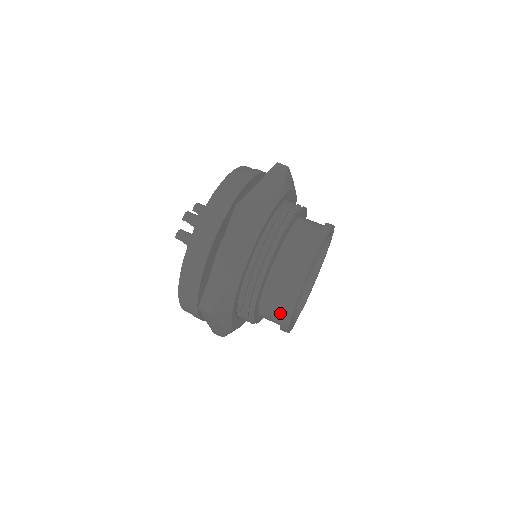
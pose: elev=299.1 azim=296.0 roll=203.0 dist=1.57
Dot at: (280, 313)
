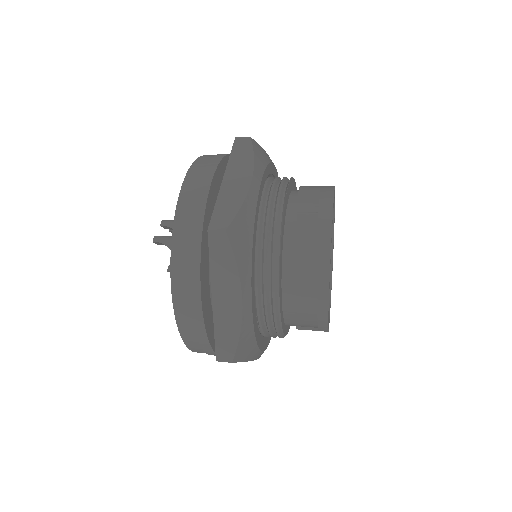
Dot at: (313, 256)
